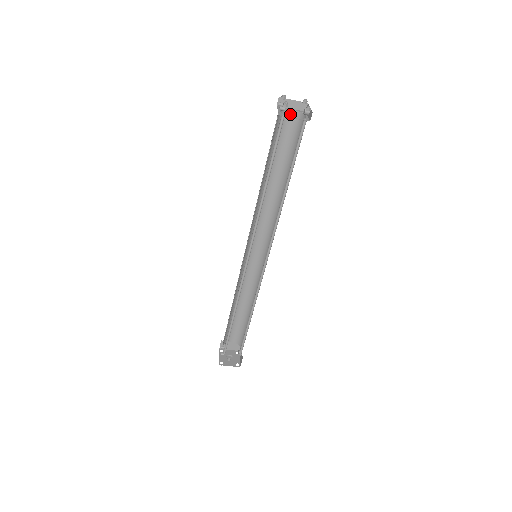
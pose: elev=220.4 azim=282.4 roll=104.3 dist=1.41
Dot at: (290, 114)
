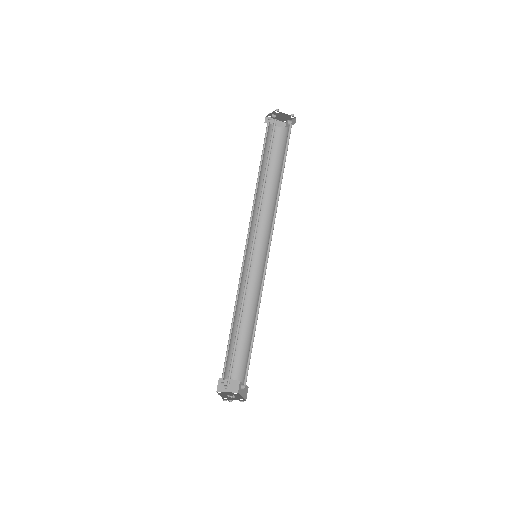
Dot at: occluded
